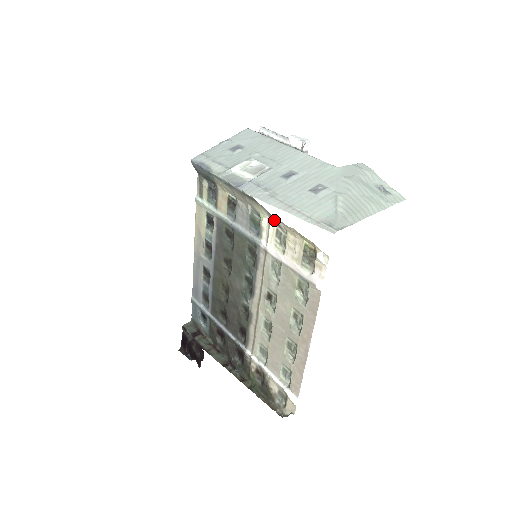
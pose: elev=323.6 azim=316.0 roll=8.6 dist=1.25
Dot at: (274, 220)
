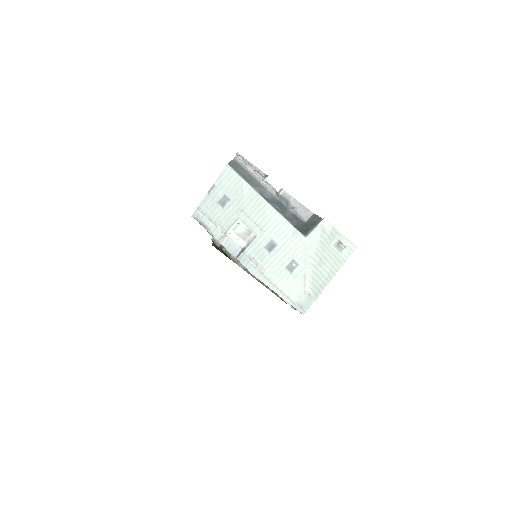
Dot at: occluded
